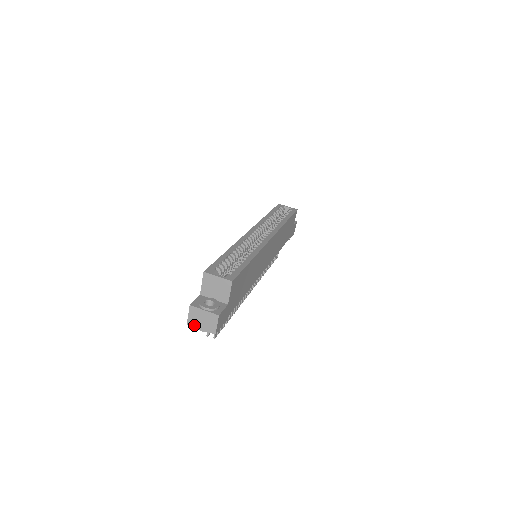
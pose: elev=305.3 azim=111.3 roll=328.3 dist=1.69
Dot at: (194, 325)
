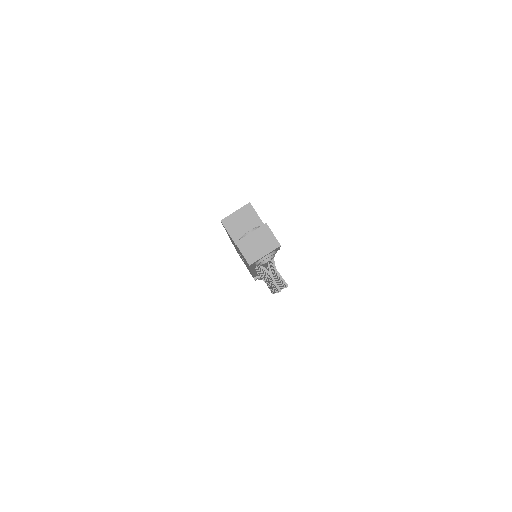
Dot at: (256, 258)
